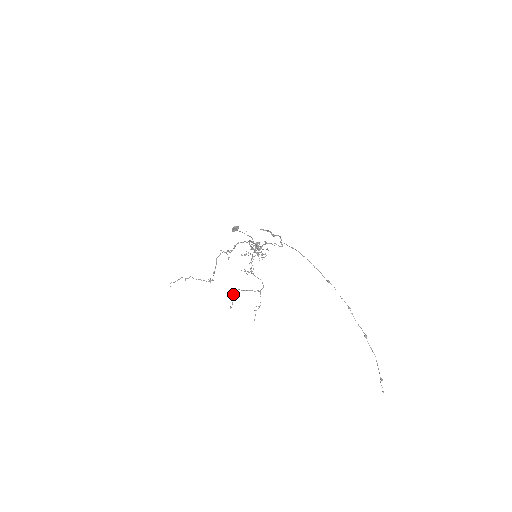
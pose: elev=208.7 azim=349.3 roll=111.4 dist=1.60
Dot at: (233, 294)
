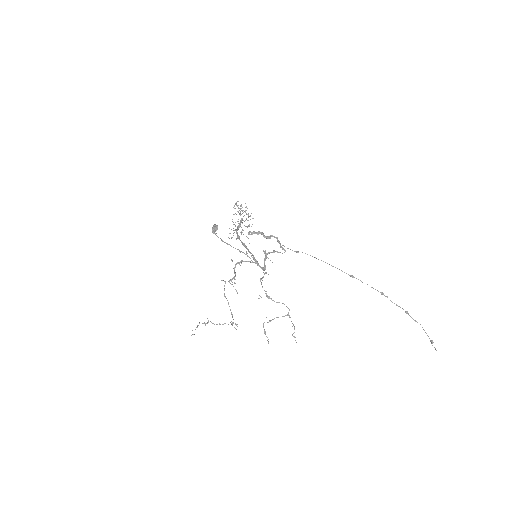
Dot at: occluded
